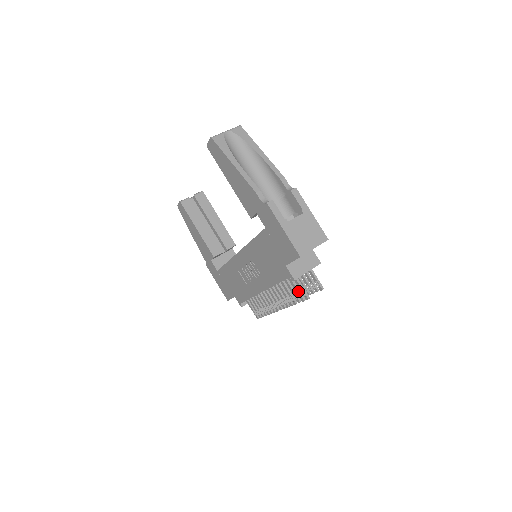
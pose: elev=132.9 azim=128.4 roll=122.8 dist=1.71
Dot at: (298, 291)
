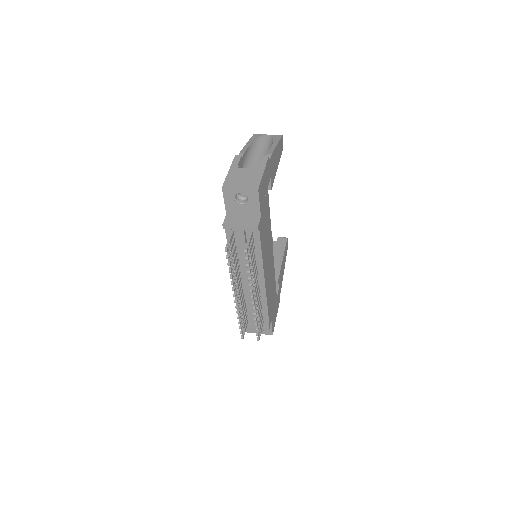
Dot at: (229, 248)
